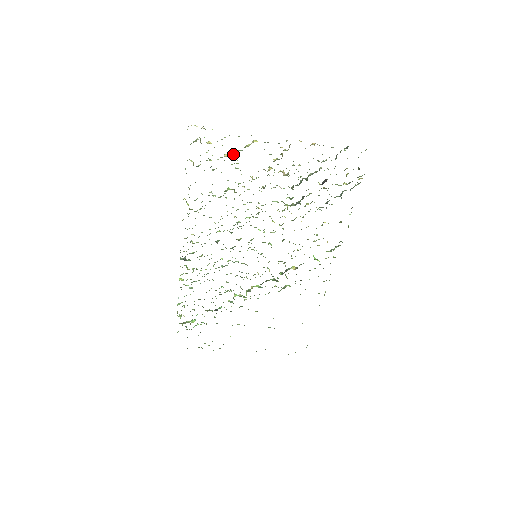
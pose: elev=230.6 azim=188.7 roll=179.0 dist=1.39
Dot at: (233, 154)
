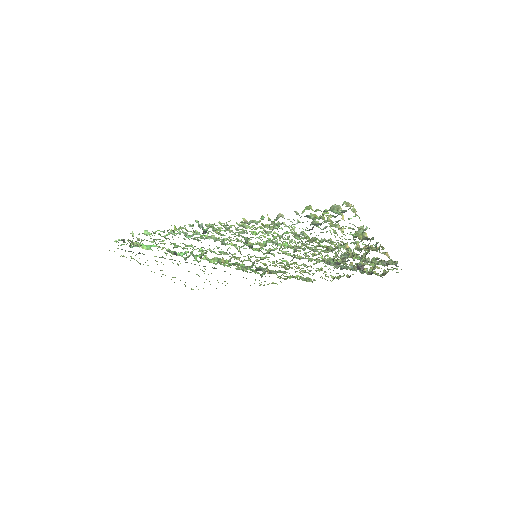
Dot at: occluded
